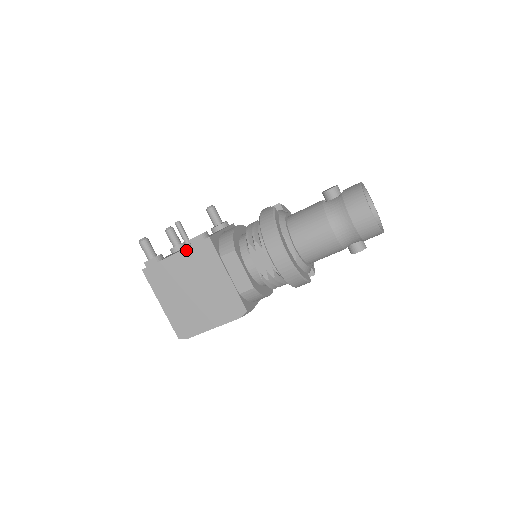
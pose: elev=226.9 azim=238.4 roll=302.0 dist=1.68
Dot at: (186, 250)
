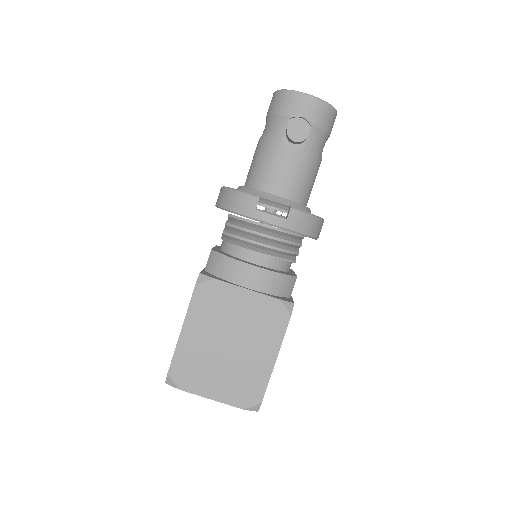
Dot at: occluded
